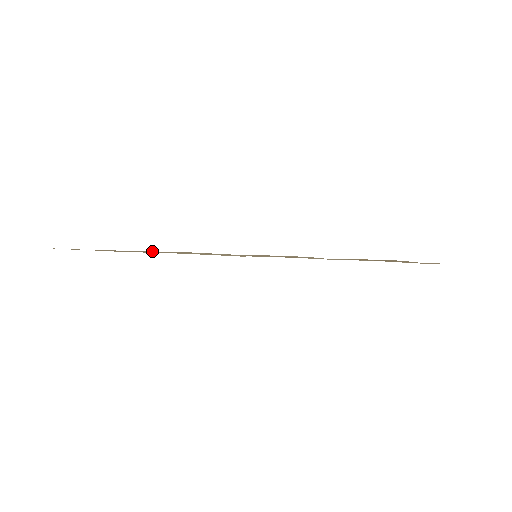
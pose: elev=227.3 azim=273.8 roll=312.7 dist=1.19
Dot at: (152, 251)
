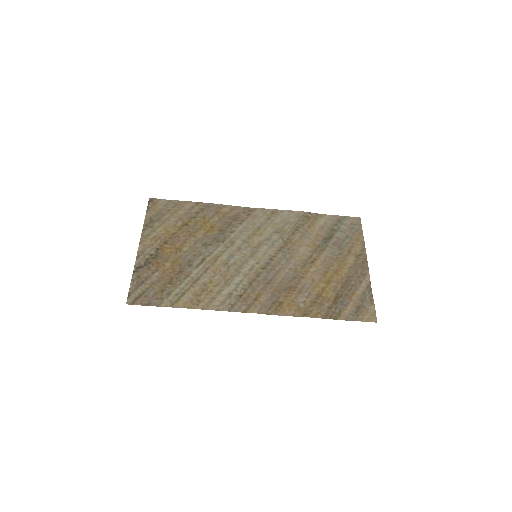
Dot at: (186, 298)
